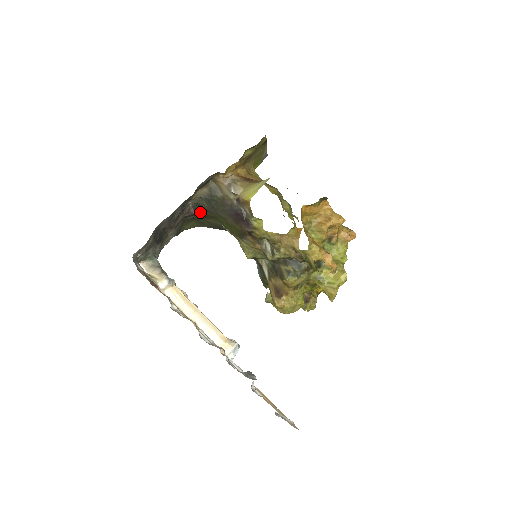
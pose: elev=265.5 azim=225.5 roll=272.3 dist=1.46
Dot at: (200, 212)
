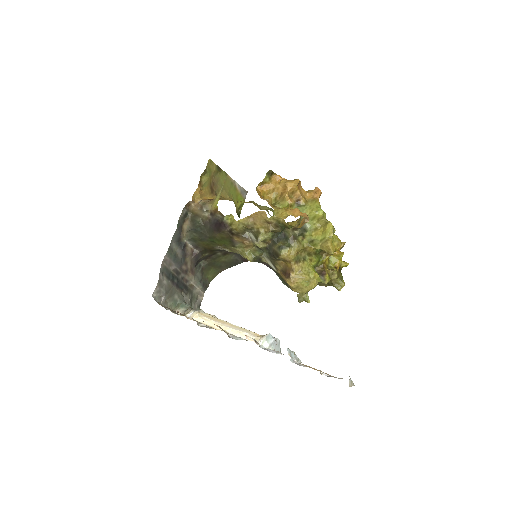
Dot at: (201, 248)
